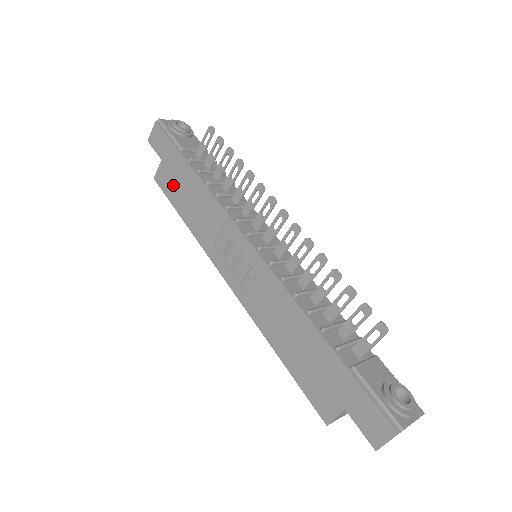
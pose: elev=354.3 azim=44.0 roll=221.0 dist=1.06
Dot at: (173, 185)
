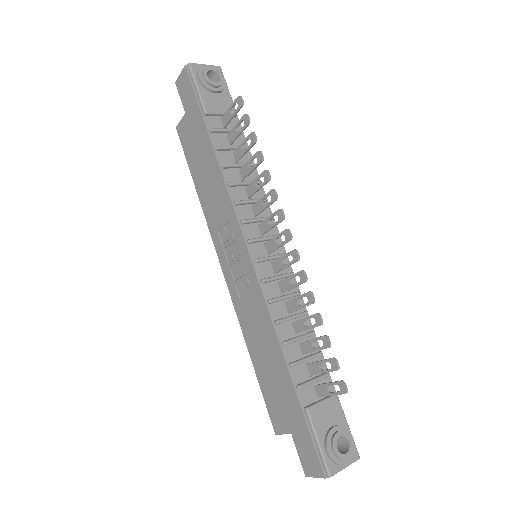
Dot at: (192, 148)
